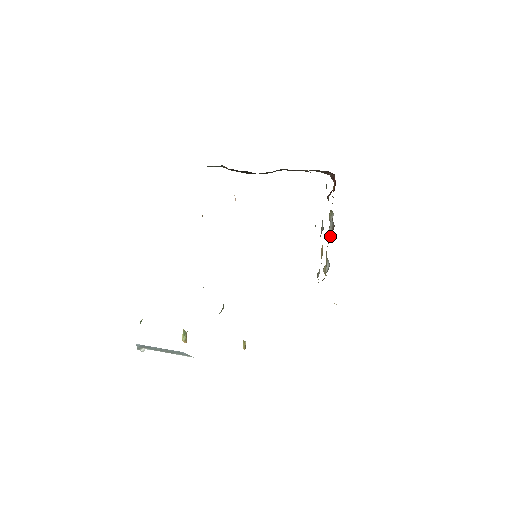
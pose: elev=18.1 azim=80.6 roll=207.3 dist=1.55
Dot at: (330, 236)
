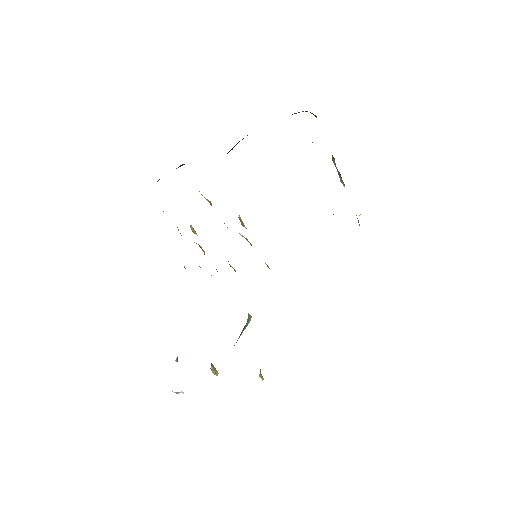
Dot at: occluded
